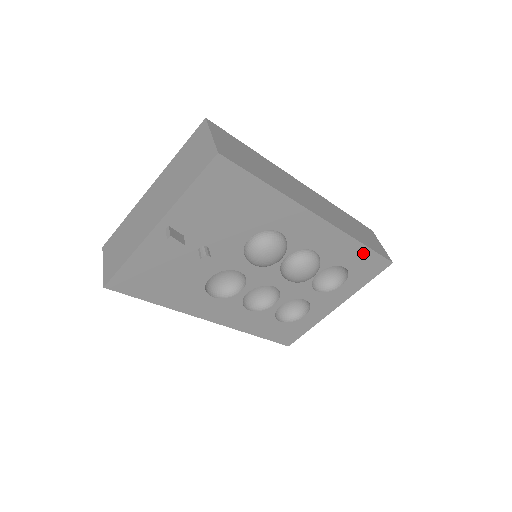
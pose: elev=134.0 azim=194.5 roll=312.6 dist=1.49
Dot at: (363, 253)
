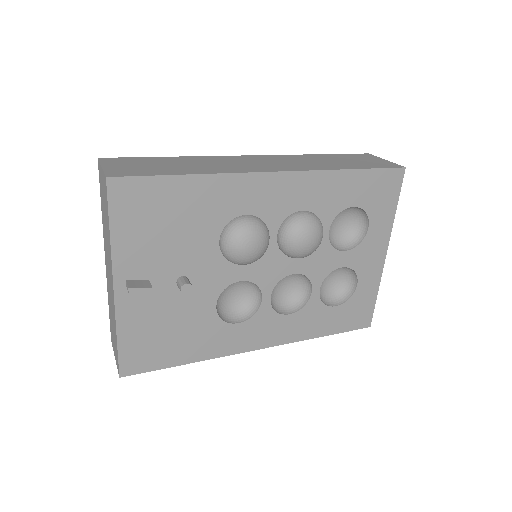
Dot at: (360, 179)
